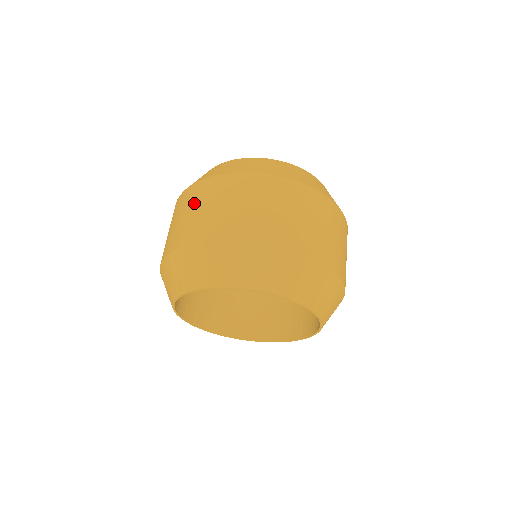
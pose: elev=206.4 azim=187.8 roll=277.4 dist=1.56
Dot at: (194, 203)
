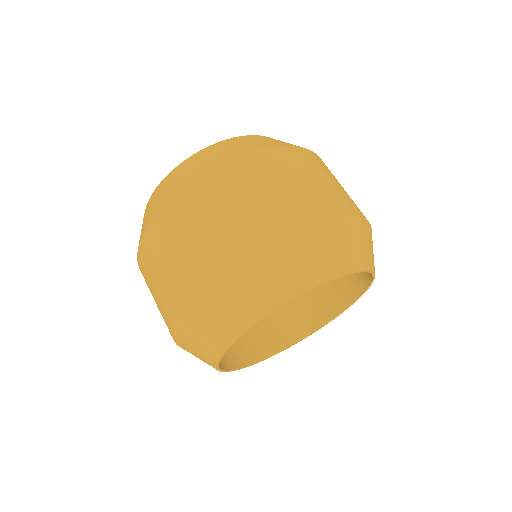
Dot at: (275, 176)
